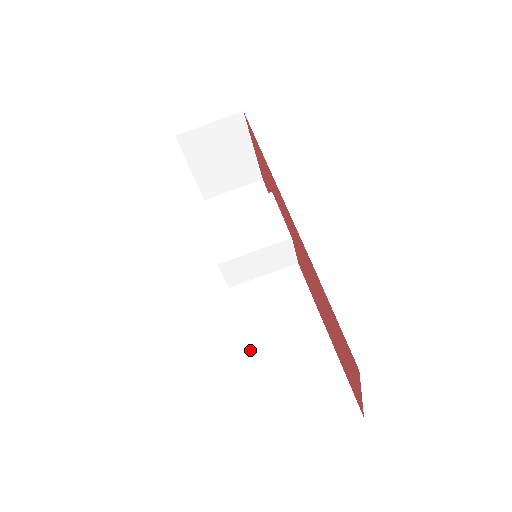
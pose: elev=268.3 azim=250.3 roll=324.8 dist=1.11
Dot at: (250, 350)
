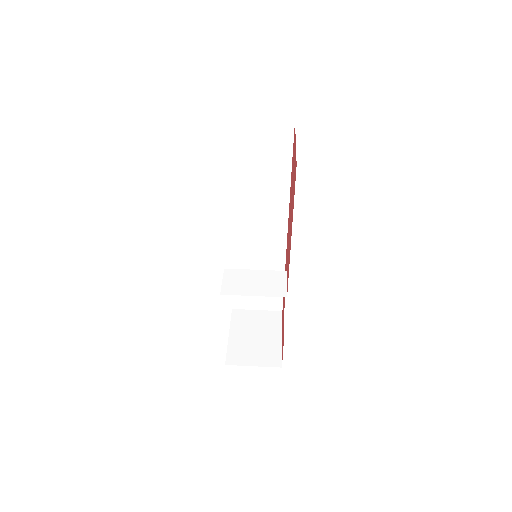
Dot at: occluded
